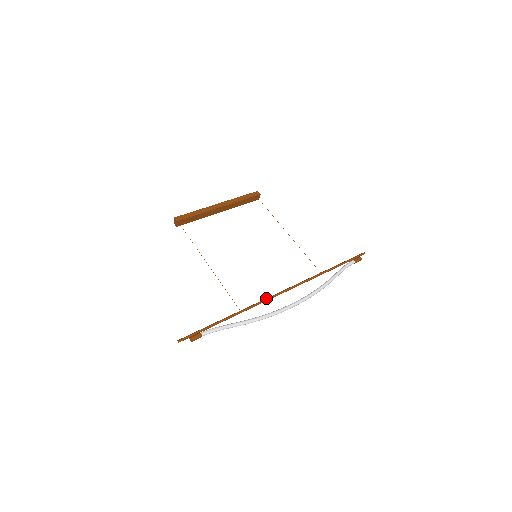
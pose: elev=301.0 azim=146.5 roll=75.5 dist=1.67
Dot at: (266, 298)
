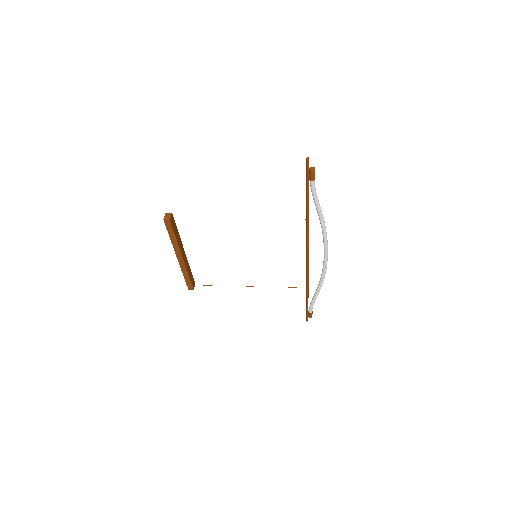
Dot at: (306, 241)
